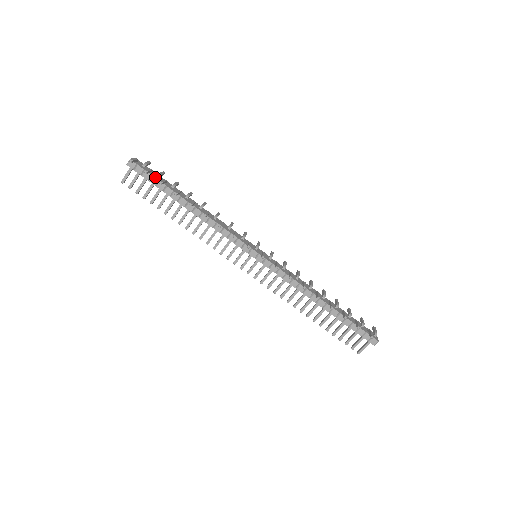
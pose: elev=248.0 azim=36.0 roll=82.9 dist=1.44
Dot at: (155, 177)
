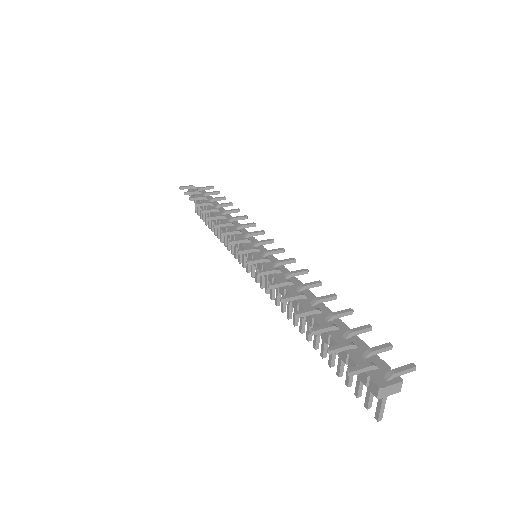
Dot at: occluded
